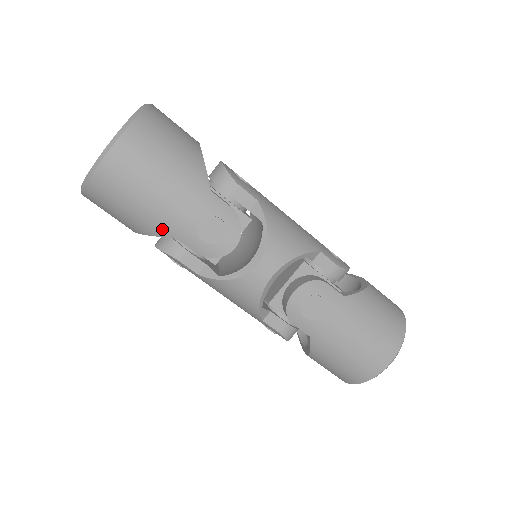
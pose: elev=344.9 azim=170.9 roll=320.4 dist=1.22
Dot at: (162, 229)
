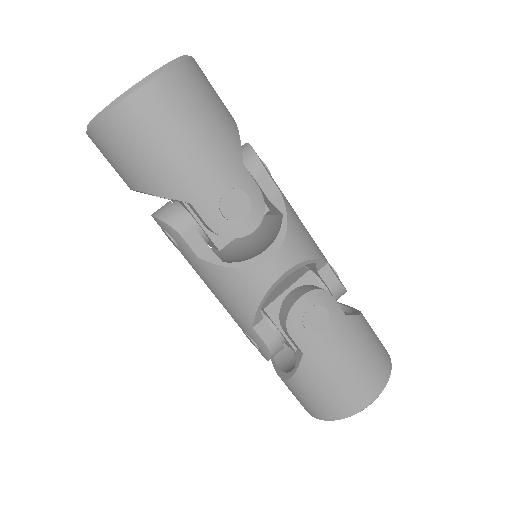
Dot at: (179, 190)
